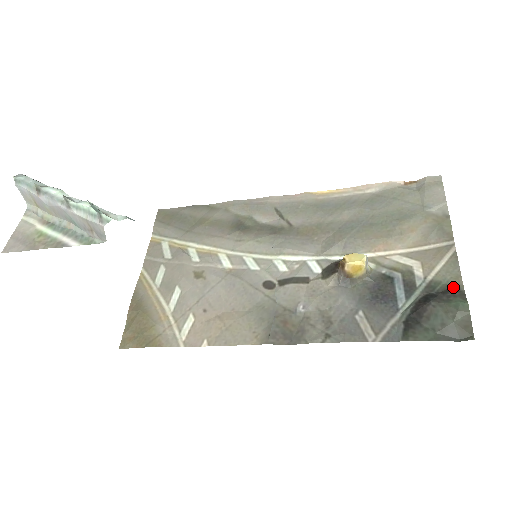
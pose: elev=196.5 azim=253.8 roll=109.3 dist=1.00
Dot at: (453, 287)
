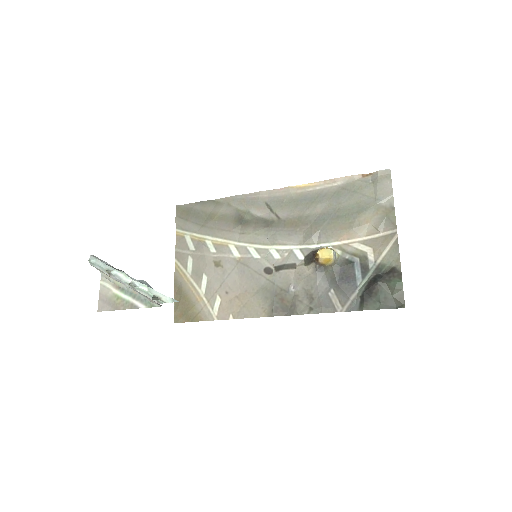
Dot at: (394, 269)
